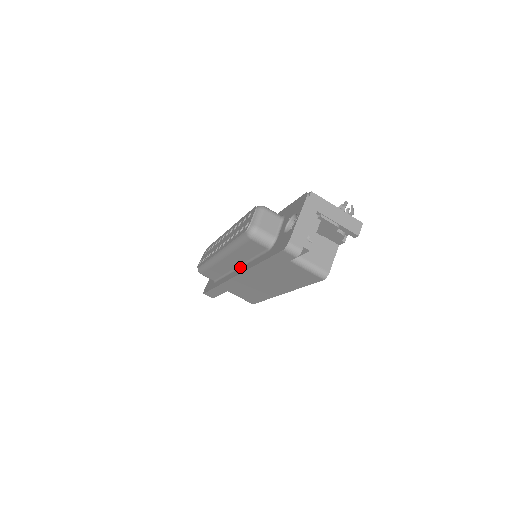
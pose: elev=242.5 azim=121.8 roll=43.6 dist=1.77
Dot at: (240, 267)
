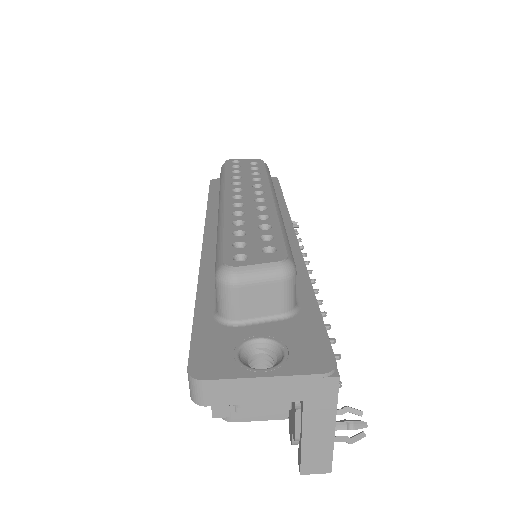
Dot at: occluded
